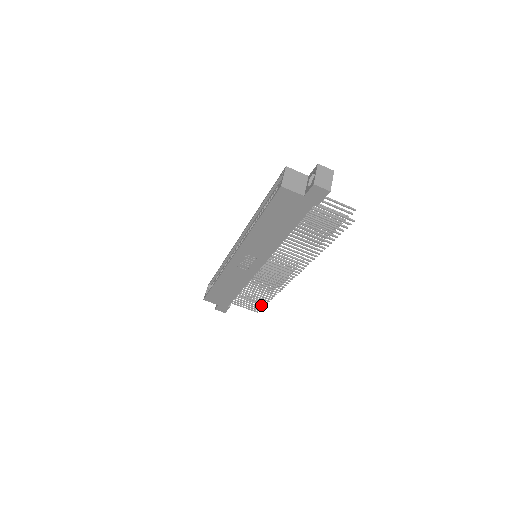
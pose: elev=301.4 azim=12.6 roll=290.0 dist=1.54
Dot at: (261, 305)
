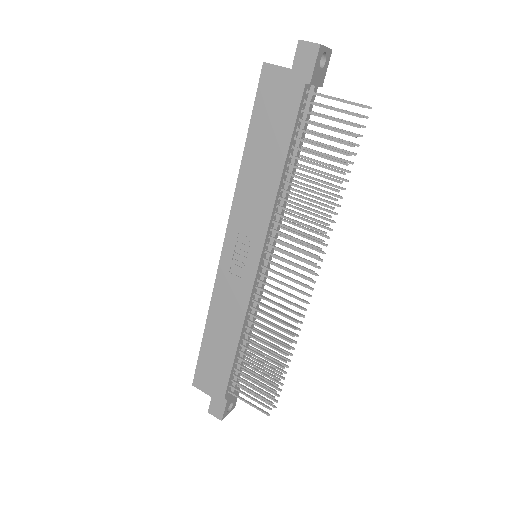
Dot at: (271, 389)
